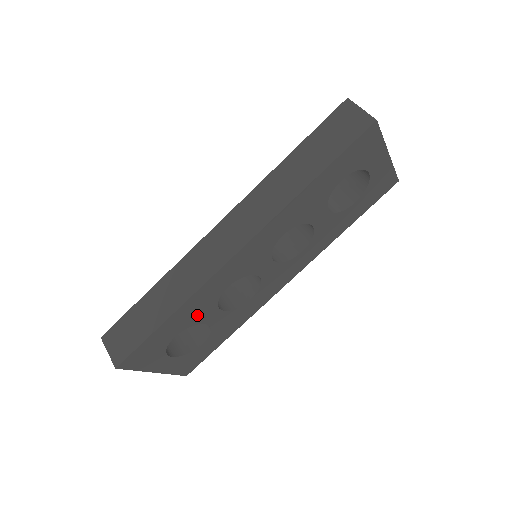
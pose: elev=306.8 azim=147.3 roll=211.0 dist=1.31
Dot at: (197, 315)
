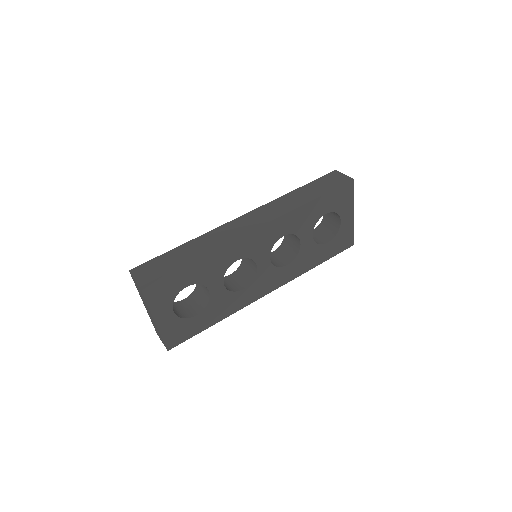
Dot at: (209, 274)
